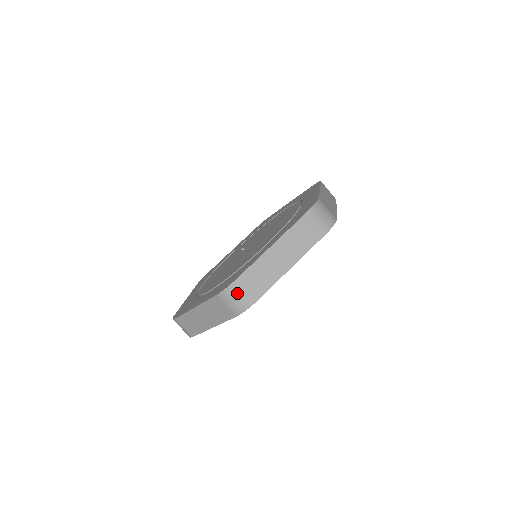
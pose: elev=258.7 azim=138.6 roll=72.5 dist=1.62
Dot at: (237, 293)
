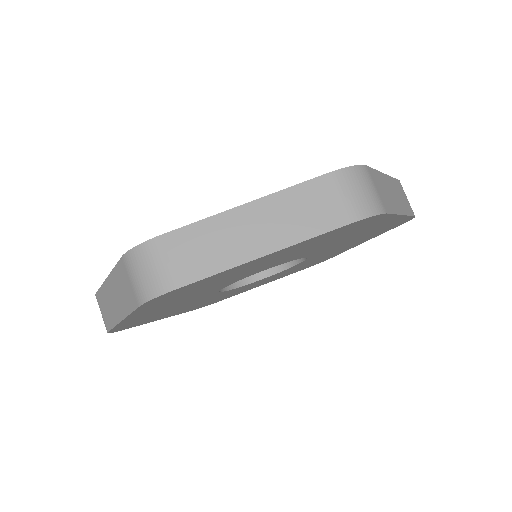
Dot at: (149, 261)
